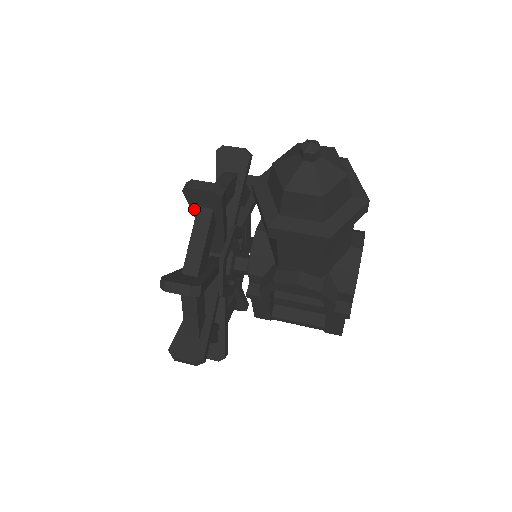
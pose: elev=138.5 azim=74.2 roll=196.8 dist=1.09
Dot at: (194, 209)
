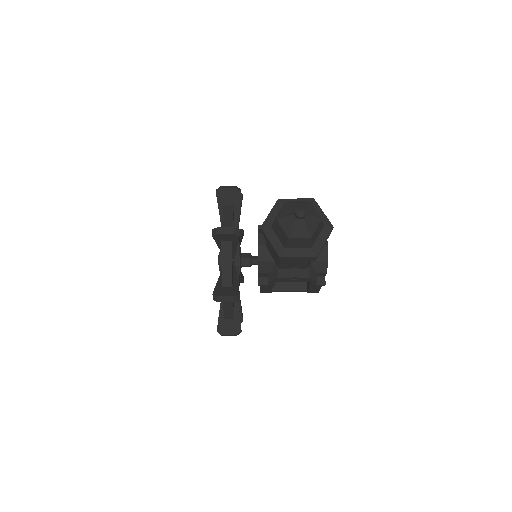
Dot at: (218, 242)
